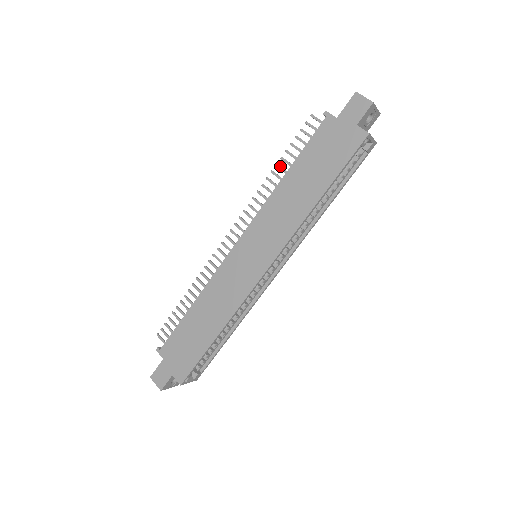
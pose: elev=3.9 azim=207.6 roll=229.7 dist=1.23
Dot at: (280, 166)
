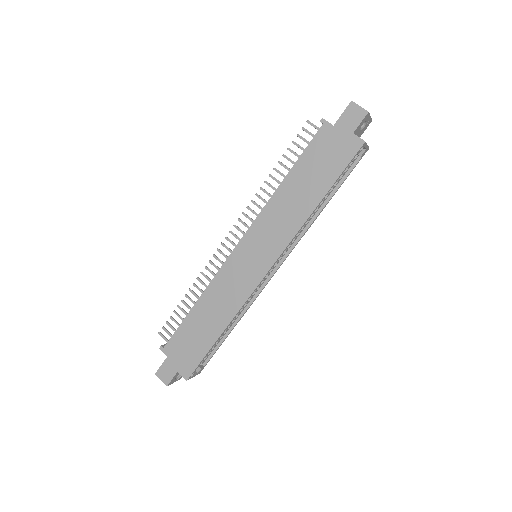
Dot at: (278, 170)
